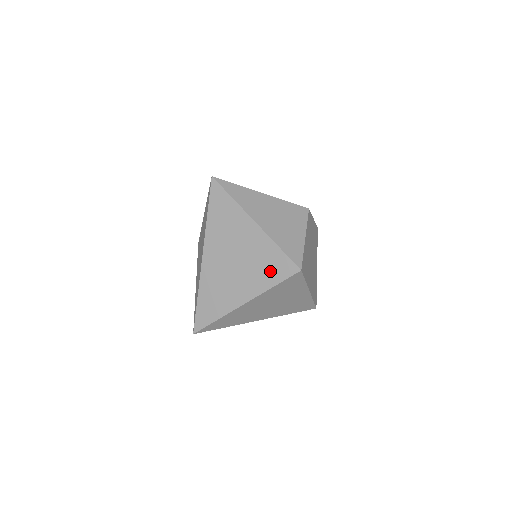
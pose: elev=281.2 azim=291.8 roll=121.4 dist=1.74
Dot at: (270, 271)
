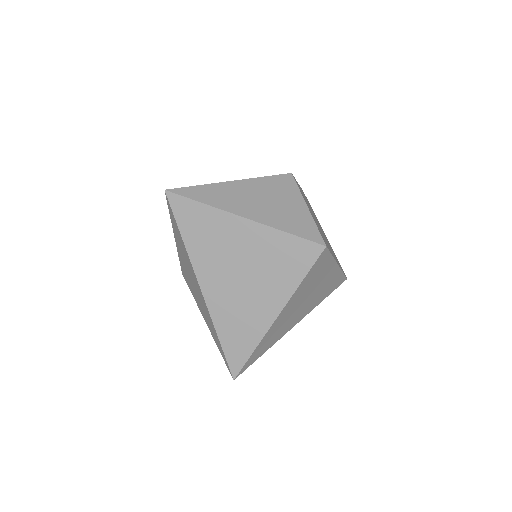
Dot at: (289, 265)
